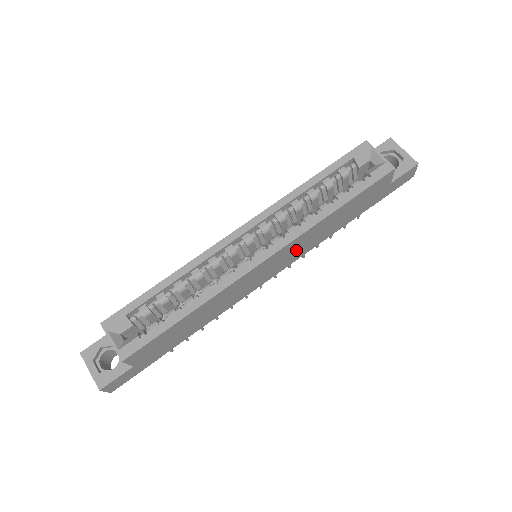
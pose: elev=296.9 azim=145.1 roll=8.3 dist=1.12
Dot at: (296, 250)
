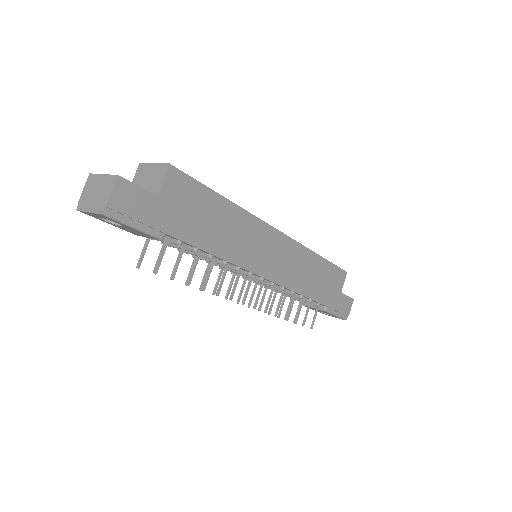
Dot at: (290, 265)
